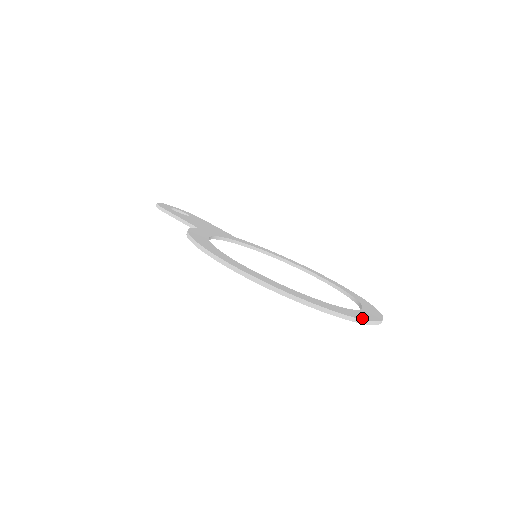
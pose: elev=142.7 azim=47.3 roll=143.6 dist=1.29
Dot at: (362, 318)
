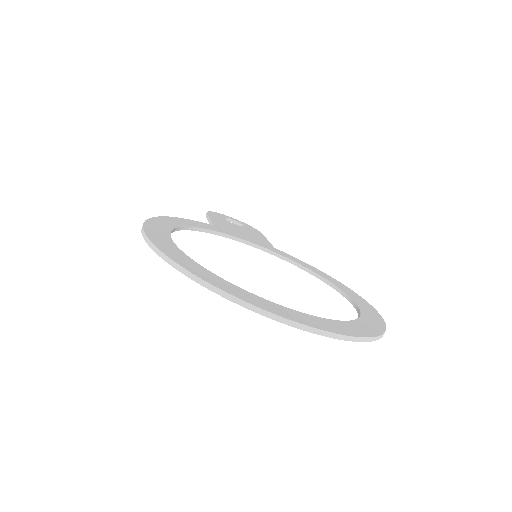
Dot at: (270, 310)
